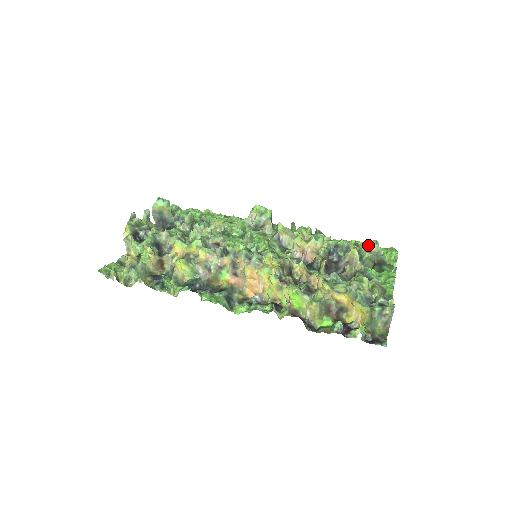
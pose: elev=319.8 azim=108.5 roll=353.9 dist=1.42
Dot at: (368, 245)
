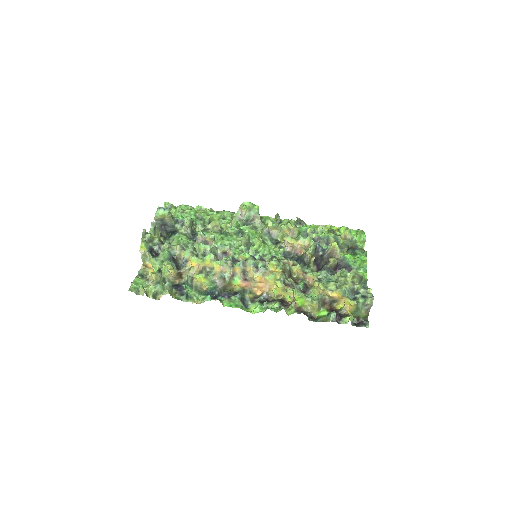
Dot at: (343, 234)
